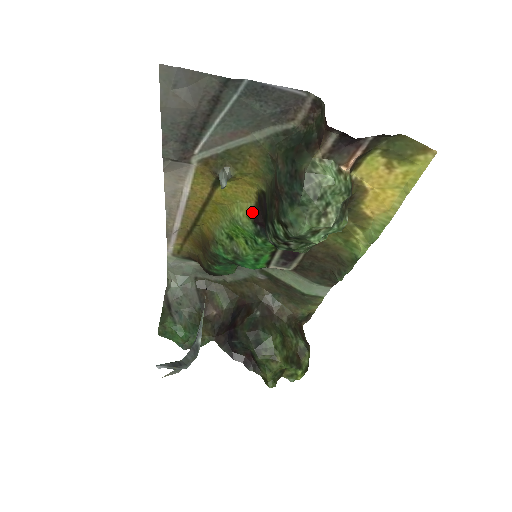
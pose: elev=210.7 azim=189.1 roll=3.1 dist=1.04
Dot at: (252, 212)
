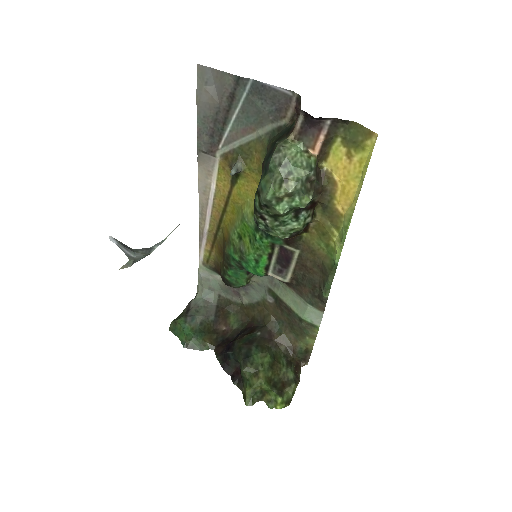
Dot at: occluded
